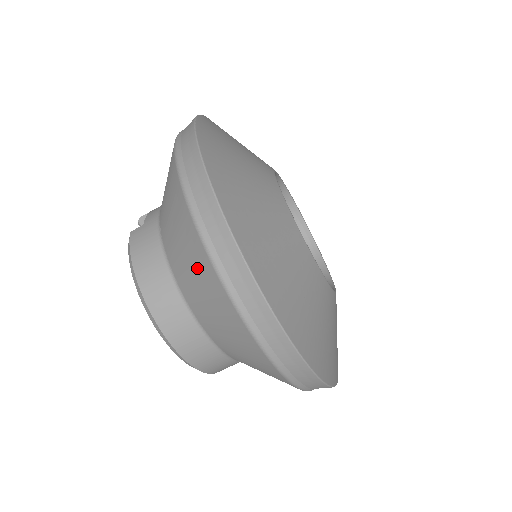
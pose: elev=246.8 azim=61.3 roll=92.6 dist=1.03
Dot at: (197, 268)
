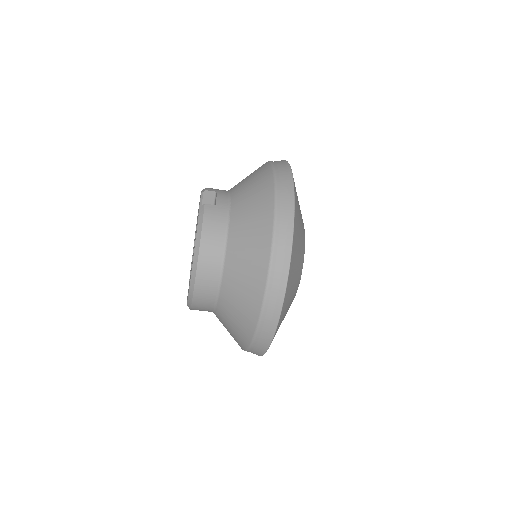
Dot at: (252, 268)
